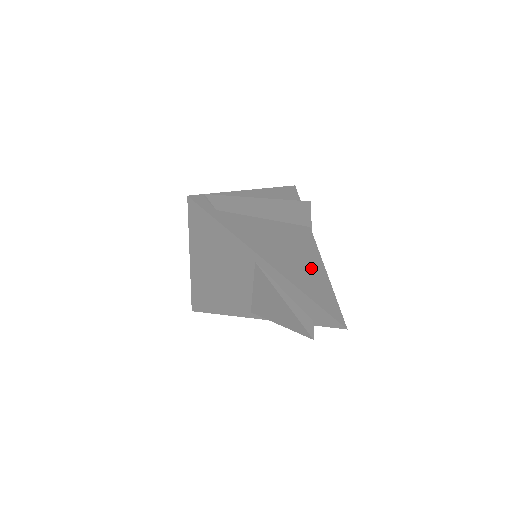
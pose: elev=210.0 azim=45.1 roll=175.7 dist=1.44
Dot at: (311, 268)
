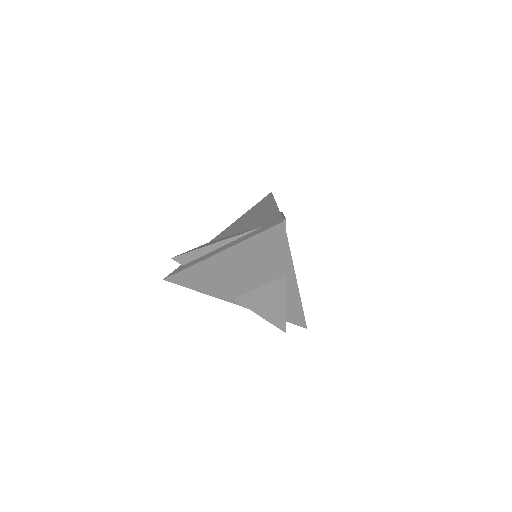
Dot at: occluded
